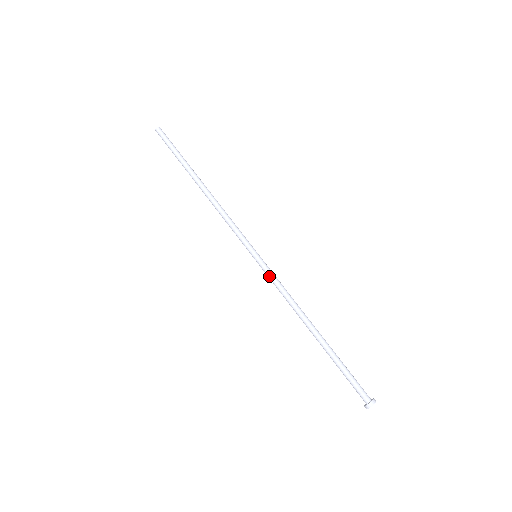
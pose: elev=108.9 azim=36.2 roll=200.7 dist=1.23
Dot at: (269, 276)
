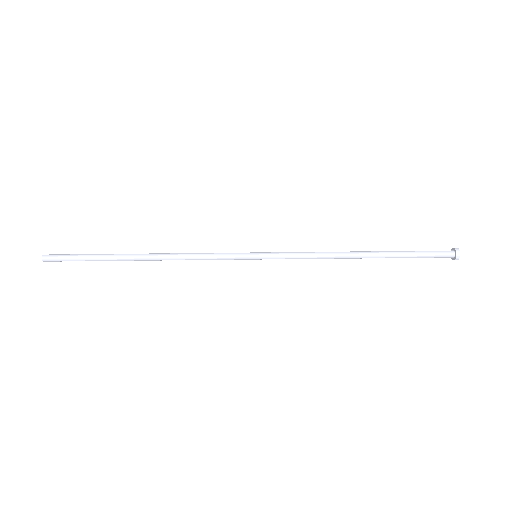
Dot at: (285, 258)
